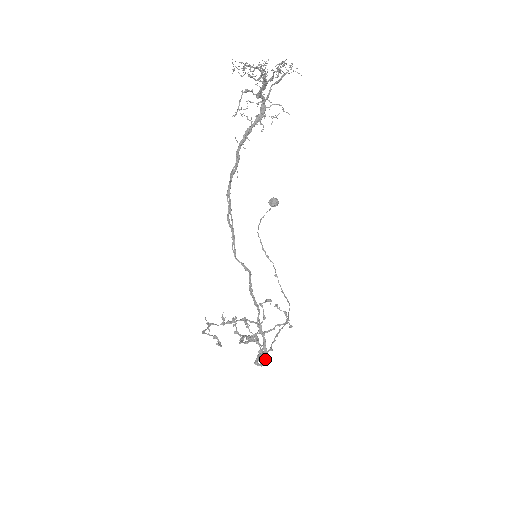
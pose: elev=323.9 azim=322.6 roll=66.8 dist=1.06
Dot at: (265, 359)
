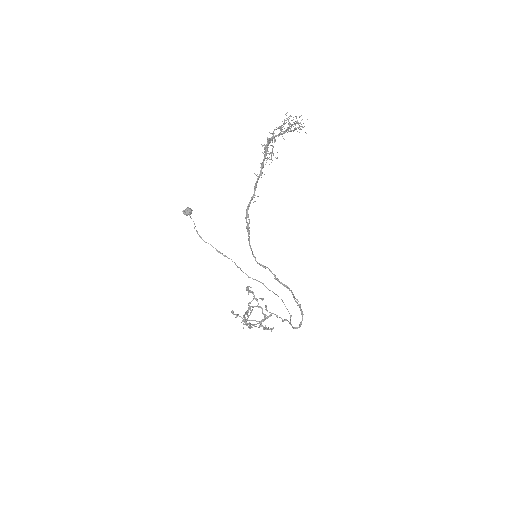
Dot at: occluded
